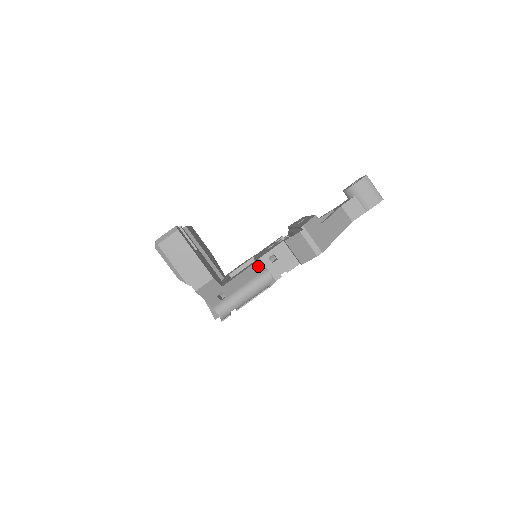
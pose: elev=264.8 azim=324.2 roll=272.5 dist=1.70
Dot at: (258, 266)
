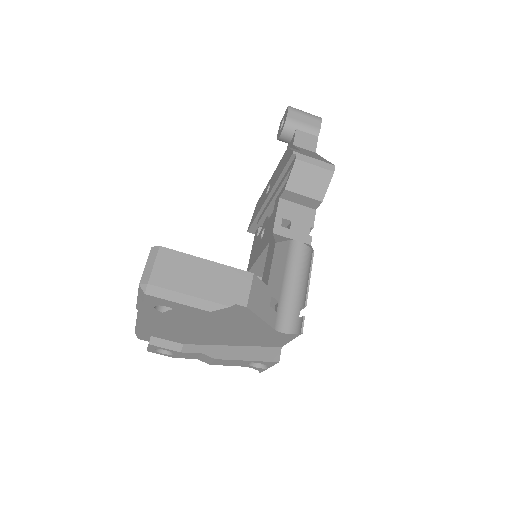
Dot at: (281, 239)
